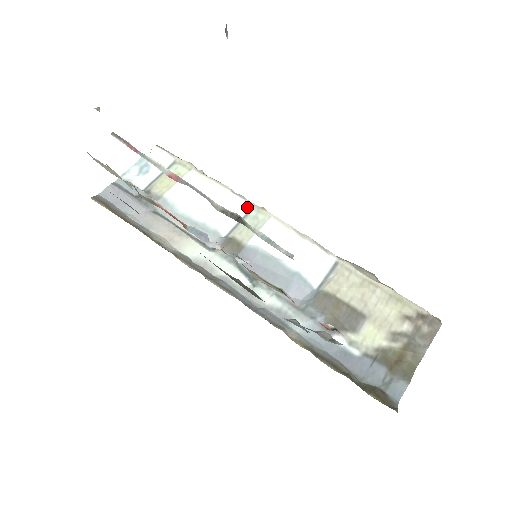
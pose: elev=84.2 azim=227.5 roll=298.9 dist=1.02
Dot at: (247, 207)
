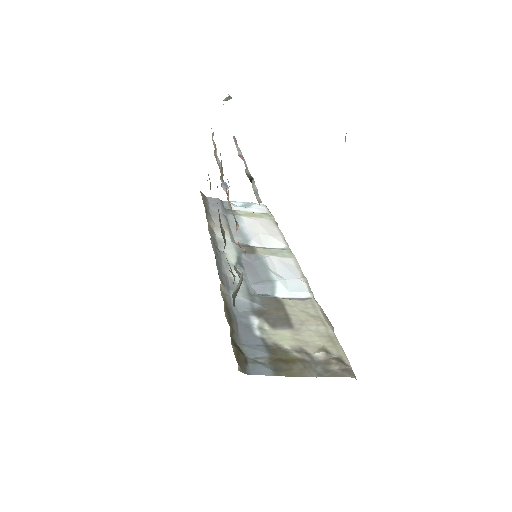
Dot at: (284, 247)
